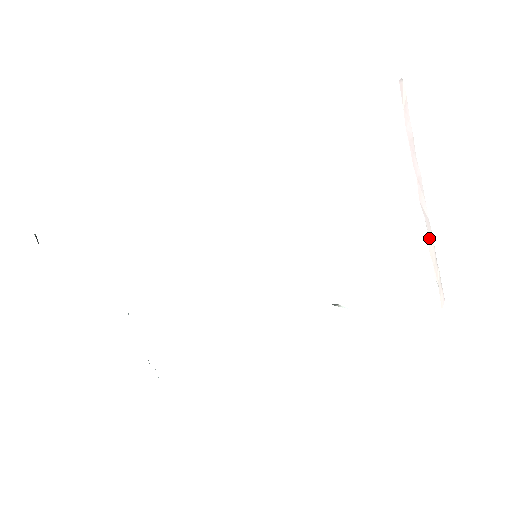
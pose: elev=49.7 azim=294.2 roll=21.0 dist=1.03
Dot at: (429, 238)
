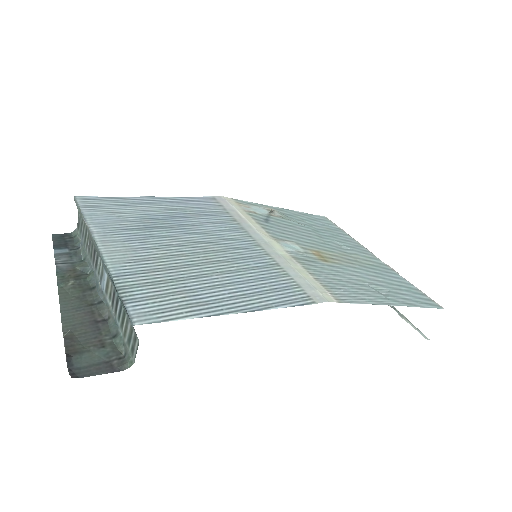
Dot at: occluded
